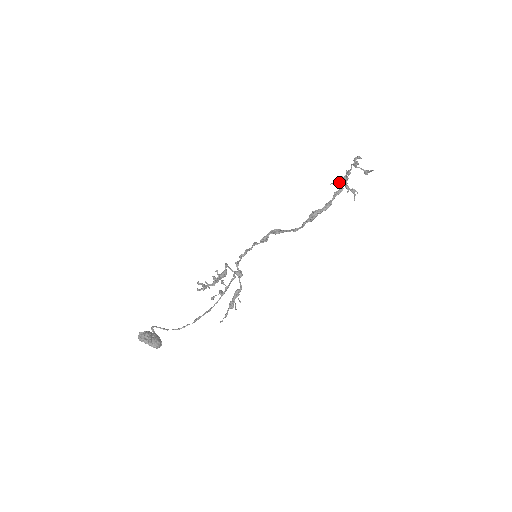
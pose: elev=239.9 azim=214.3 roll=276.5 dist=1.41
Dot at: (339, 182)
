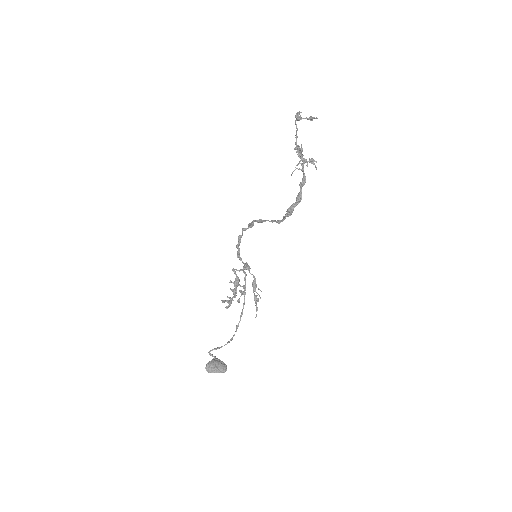
Dot at: (298, 169)
